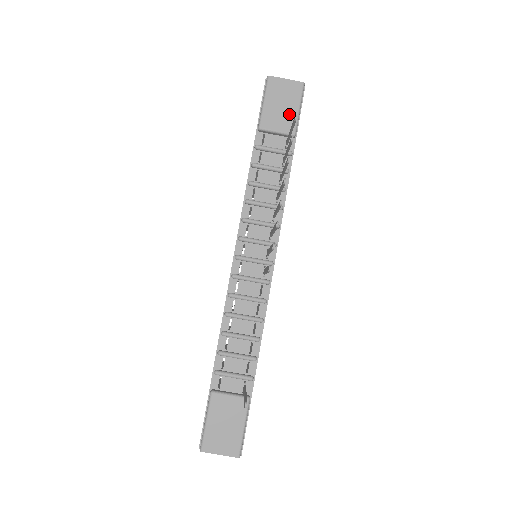
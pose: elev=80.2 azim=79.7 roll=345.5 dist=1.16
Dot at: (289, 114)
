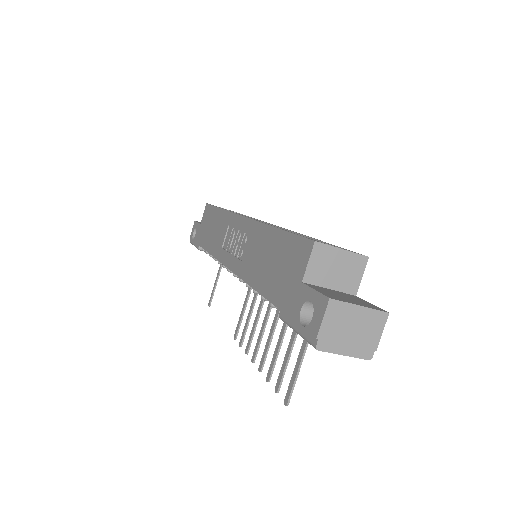
Dot at: occluded
